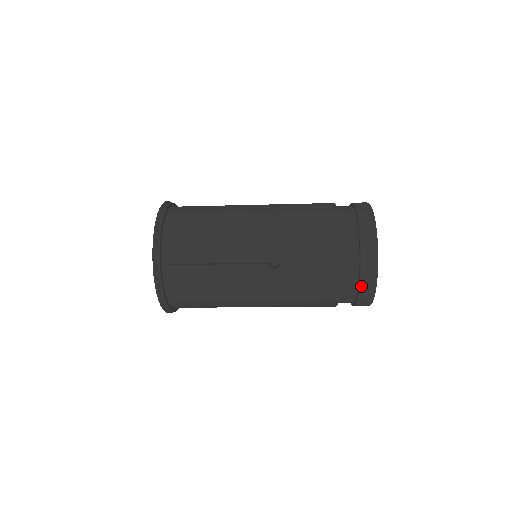
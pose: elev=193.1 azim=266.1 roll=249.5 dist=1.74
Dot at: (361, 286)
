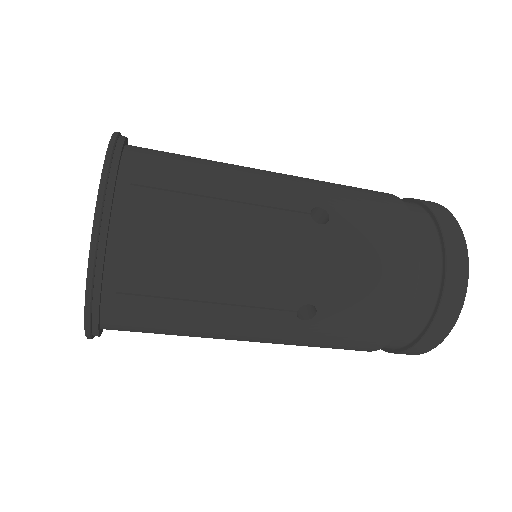
Dot at: (412, 348)
